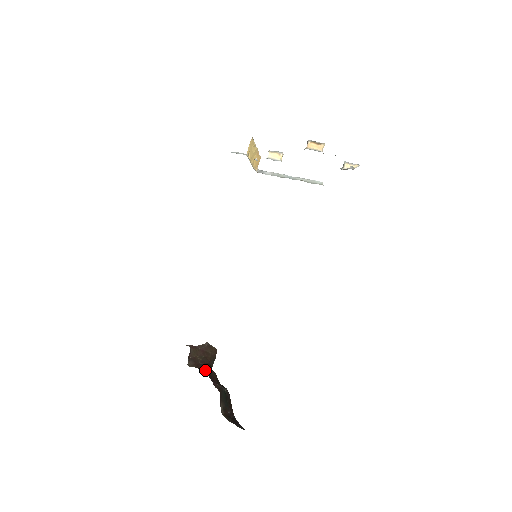
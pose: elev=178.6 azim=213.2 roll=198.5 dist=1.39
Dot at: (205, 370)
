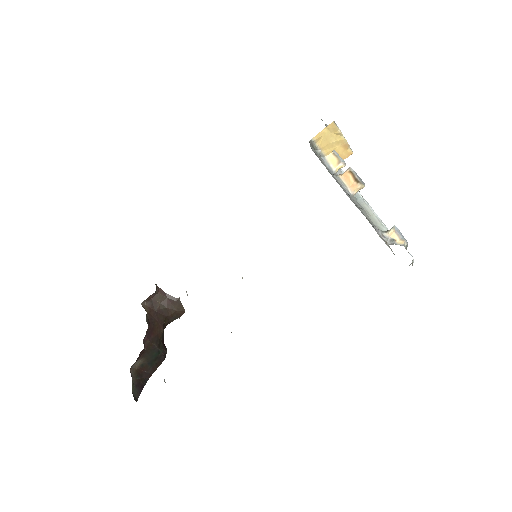
Dot at: (153, 320)
